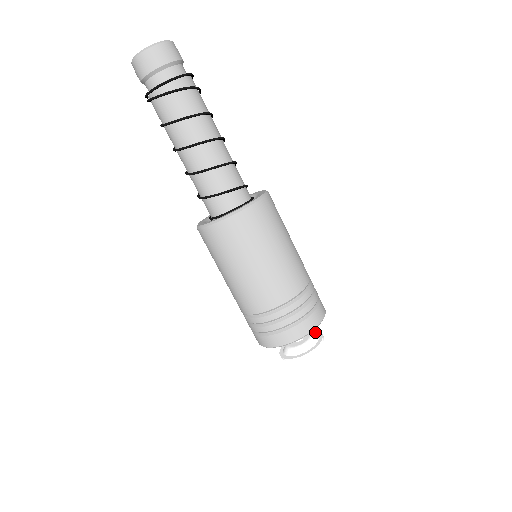
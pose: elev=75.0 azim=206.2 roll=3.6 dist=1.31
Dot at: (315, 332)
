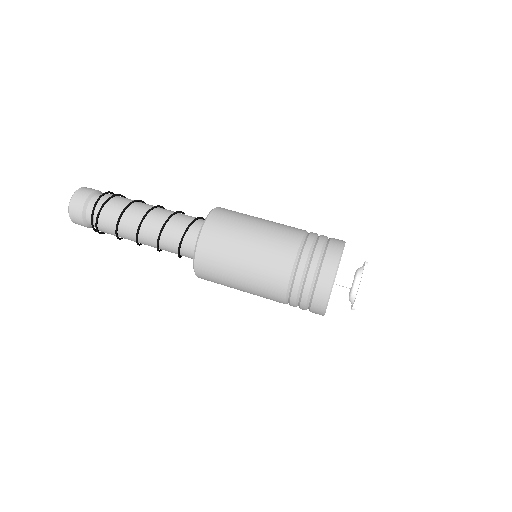
Dot at: occluded
